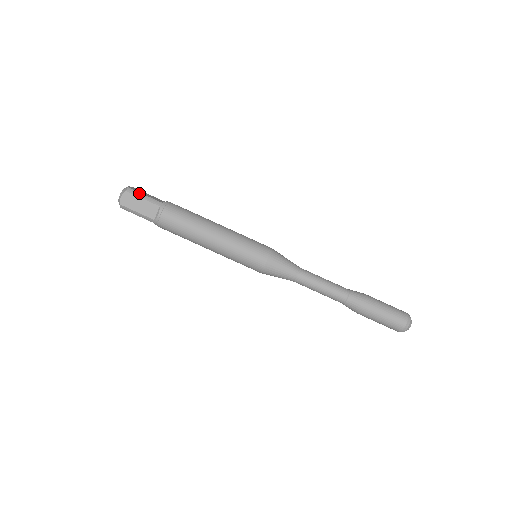
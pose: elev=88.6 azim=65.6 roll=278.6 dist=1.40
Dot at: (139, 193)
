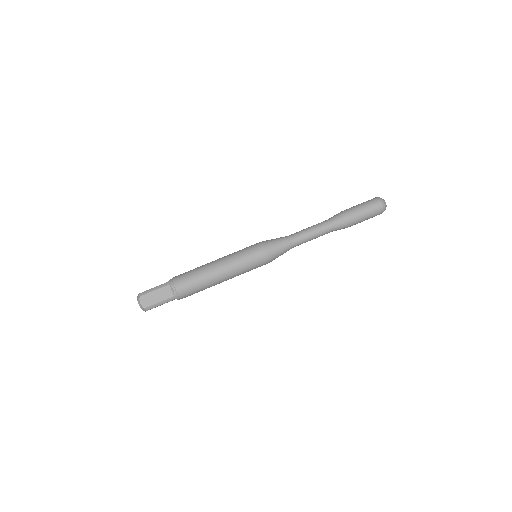
Dot at: (149, 290)
